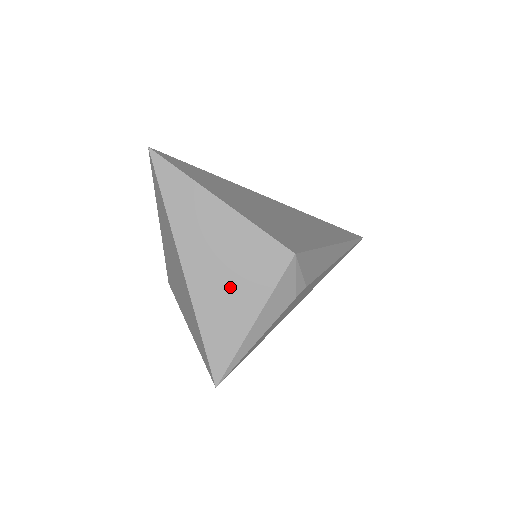
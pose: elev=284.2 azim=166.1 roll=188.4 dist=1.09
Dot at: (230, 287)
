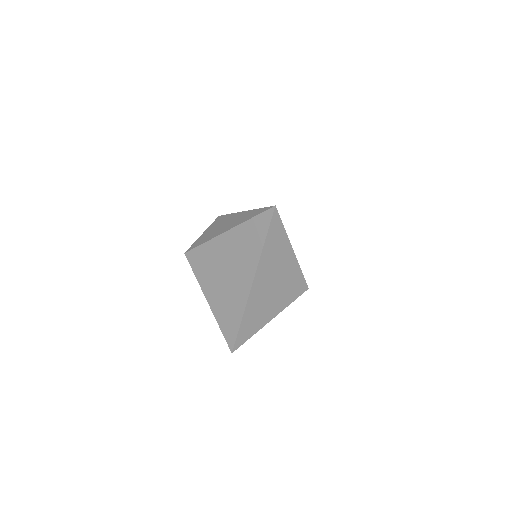
Dot at: (270, 300)
